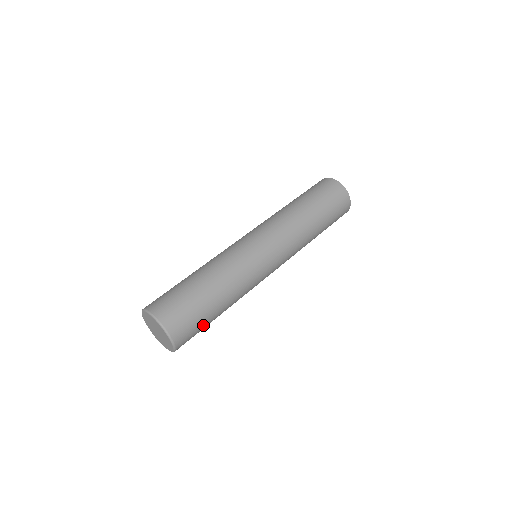
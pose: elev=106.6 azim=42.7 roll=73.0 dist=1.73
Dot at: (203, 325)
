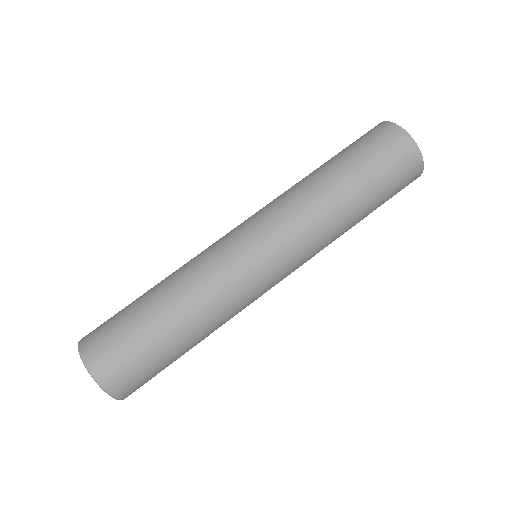
Dot at: (153, 360)
